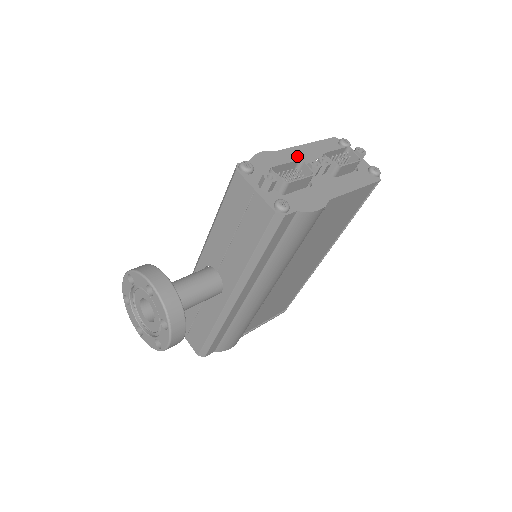
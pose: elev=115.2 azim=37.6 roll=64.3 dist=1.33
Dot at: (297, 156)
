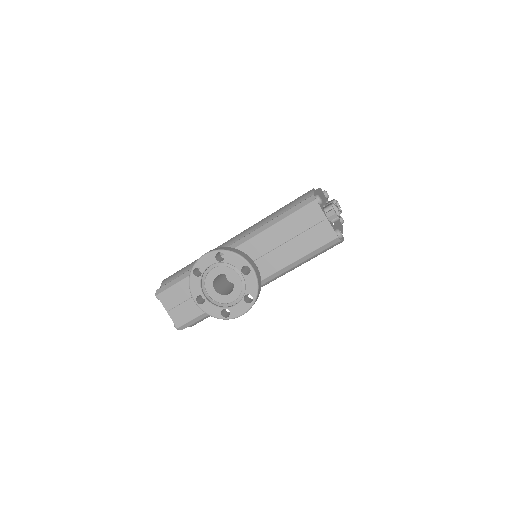
Dot at: (321, 197)
